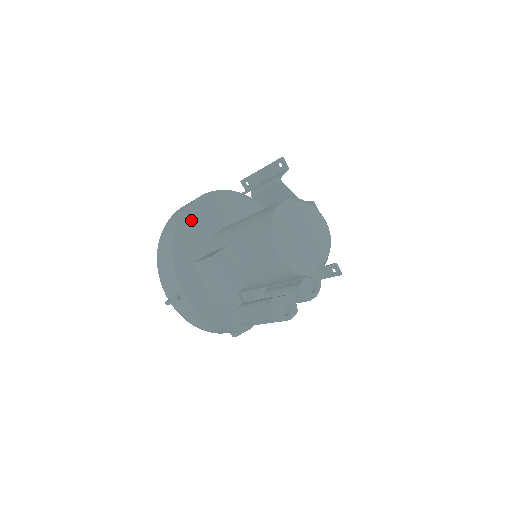
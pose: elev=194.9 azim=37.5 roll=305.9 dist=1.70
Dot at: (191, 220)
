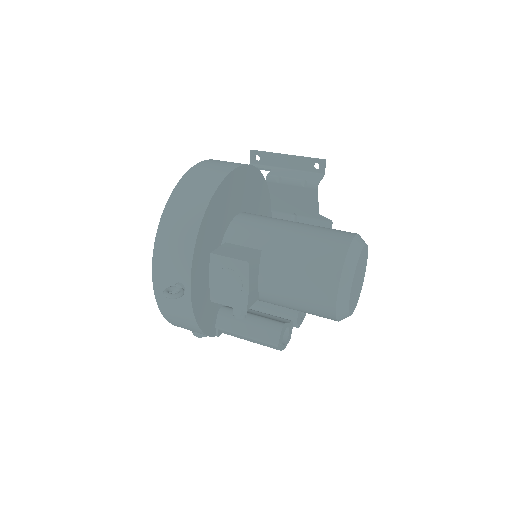
Dot at: (222, 196)
